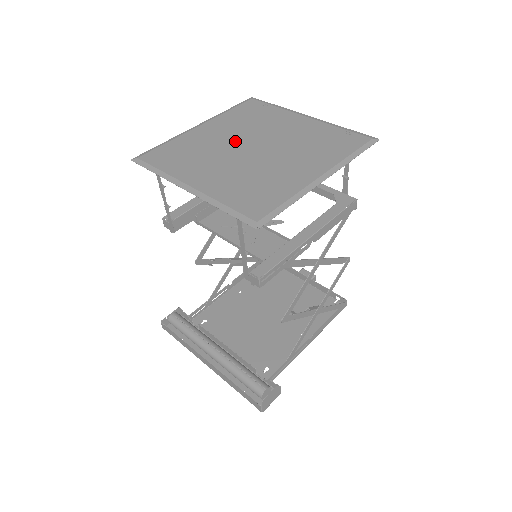
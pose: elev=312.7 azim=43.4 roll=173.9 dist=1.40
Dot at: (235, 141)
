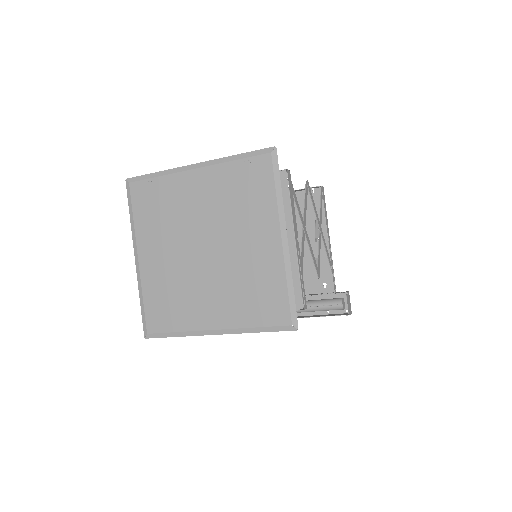
Dot at: (183, 253)
